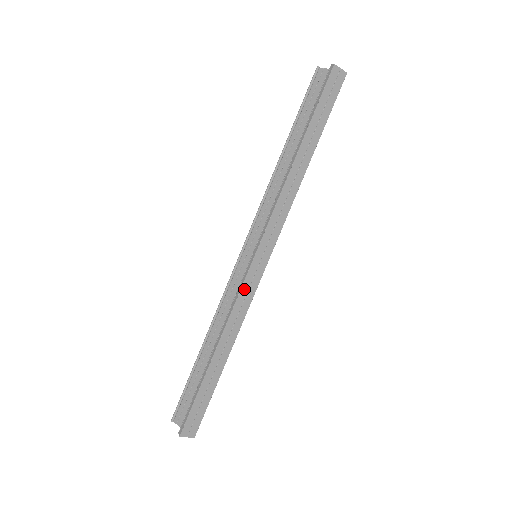
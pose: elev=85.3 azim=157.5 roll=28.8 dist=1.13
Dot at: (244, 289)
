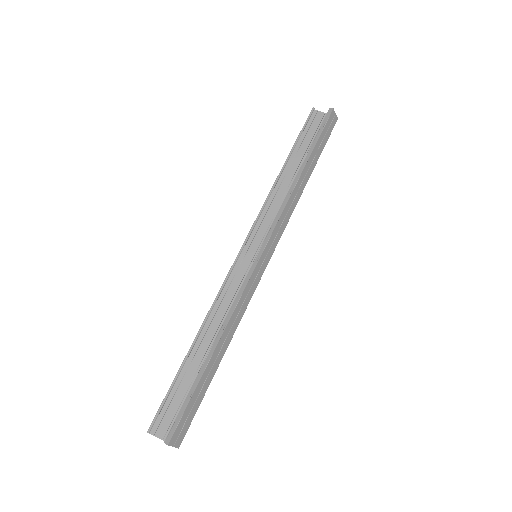
Dot at: (249, 285)
